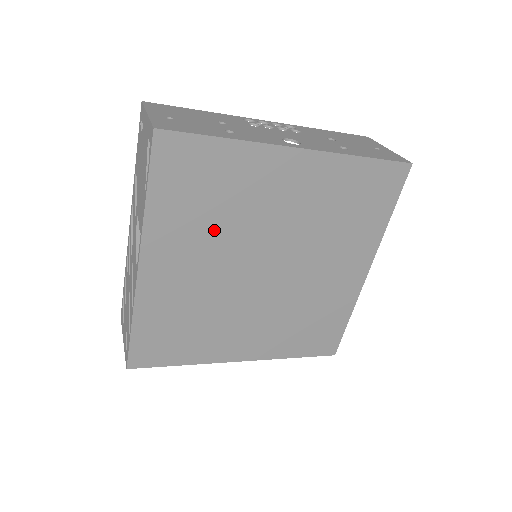
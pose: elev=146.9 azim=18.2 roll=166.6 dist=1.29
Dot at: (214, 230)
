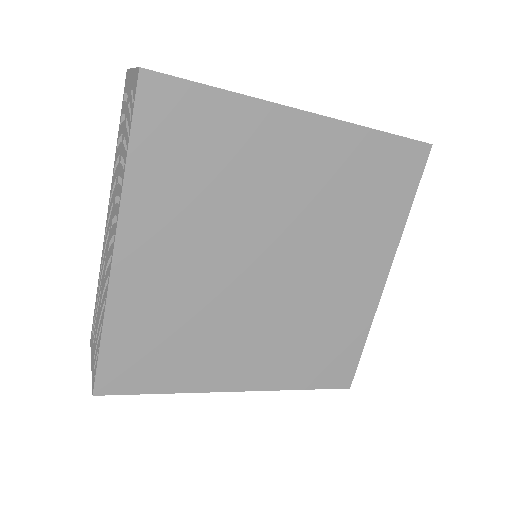
Dot at: (208, 208)
